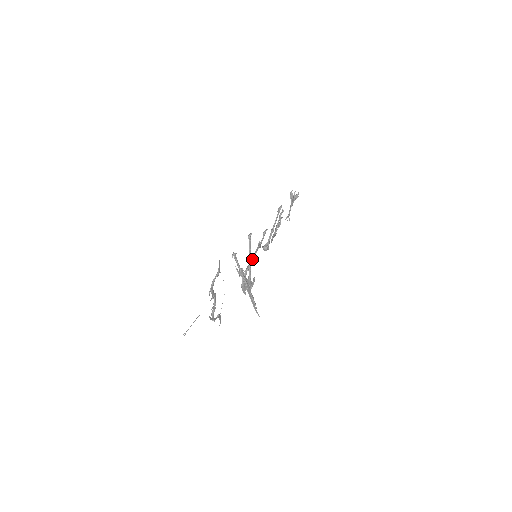
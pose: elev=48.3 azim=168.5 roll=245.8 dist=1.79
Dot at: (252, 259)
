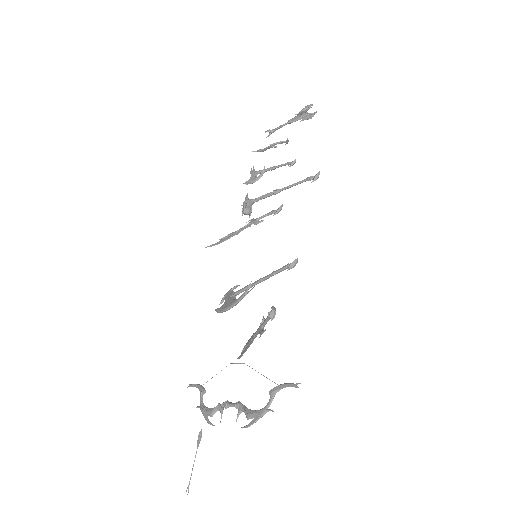
Dot at: (230, 236)
